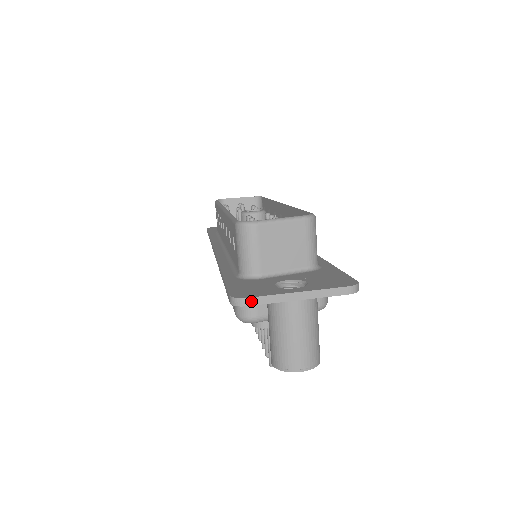
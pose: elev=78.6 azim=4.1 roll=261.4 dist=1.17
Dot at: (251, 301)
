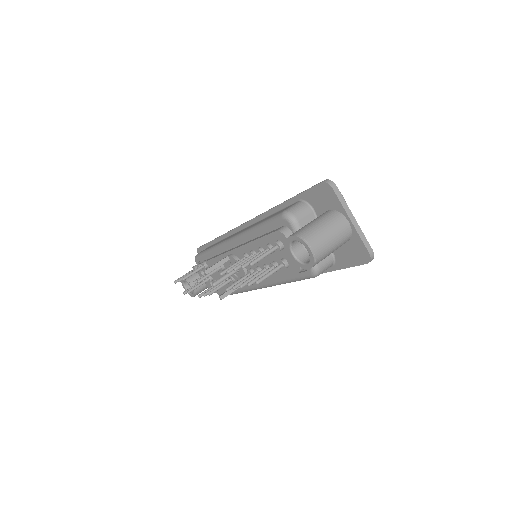
Dot at: (336, 190)
